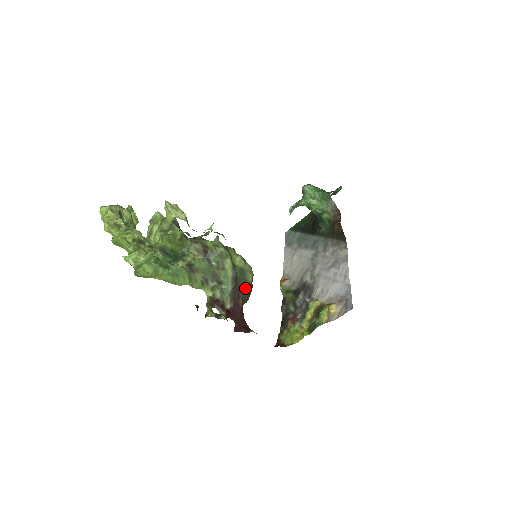
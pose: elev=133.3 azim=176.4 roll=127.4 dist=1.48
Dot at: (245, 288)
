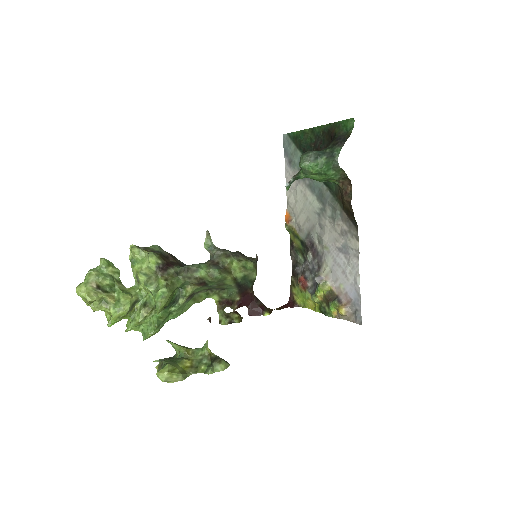
Dot at: (251, 284)
